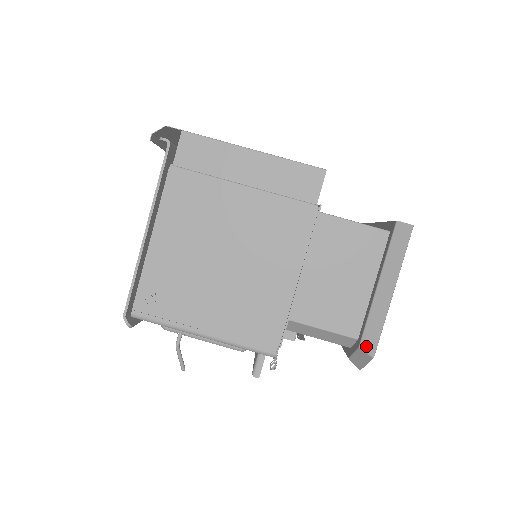
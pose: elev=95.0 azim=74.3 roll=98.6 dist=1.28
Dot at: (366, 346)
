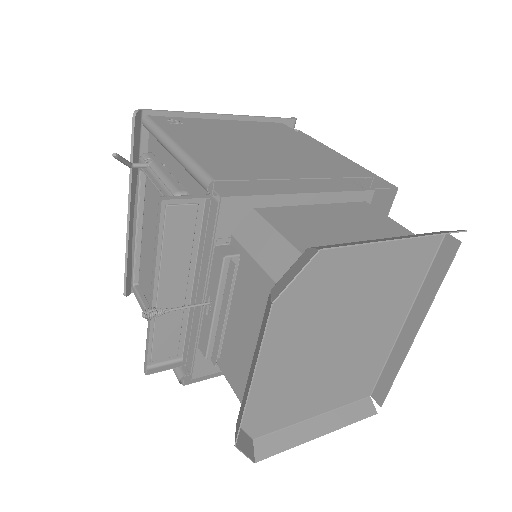
Dot at: (320, 247)
